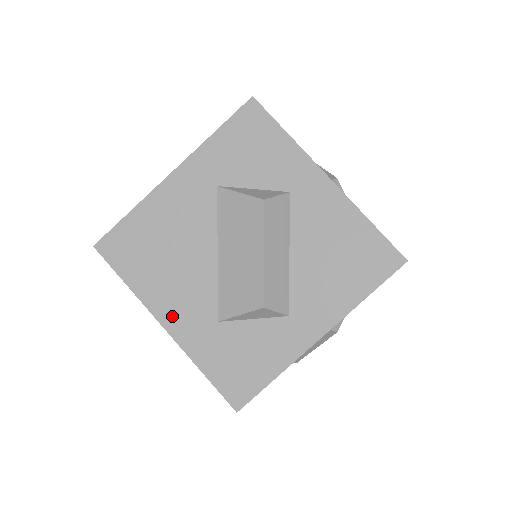
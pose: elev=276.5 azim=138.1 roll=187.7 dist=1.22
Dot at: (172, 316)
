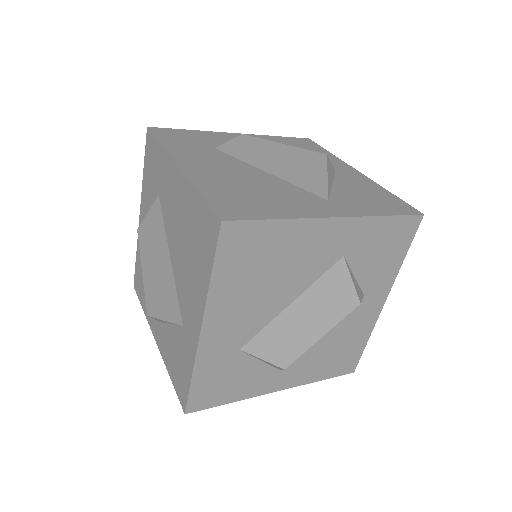
Dot at: (216, 326)
